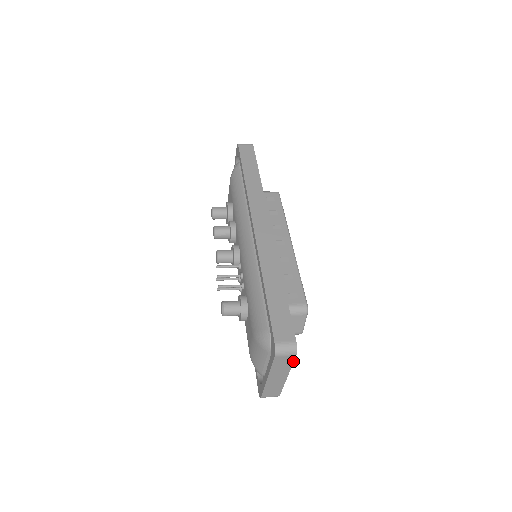
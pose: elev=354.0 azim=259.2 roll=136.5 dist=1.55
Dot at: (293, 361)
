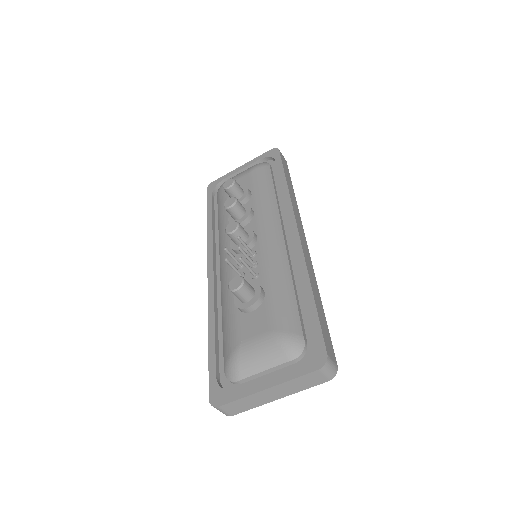
Dot at: (316, 385)
